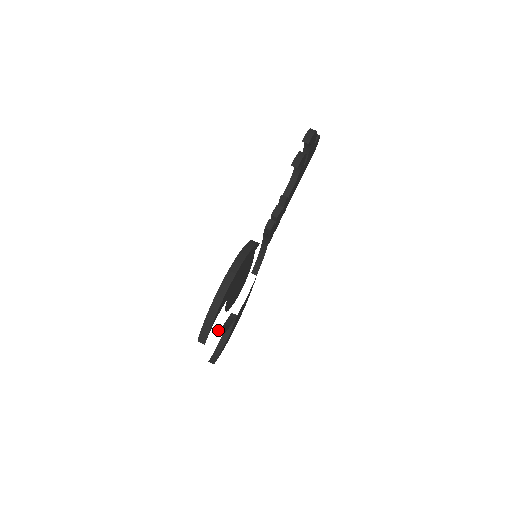
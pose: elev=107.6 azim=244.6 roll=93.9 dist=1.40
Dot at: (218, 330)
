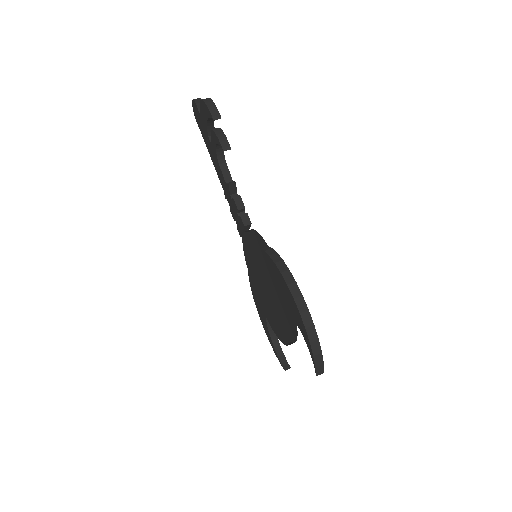
Dot at: (283, 343)
